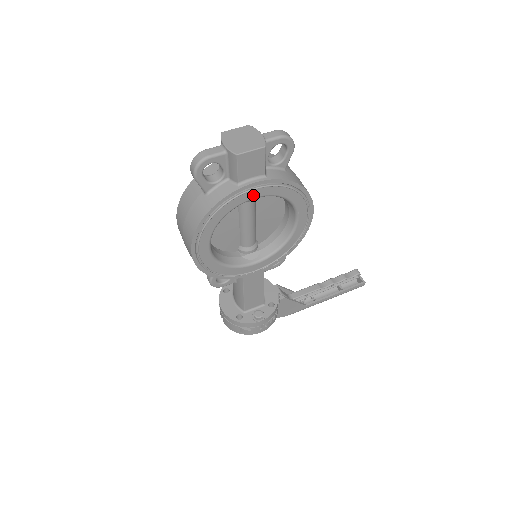
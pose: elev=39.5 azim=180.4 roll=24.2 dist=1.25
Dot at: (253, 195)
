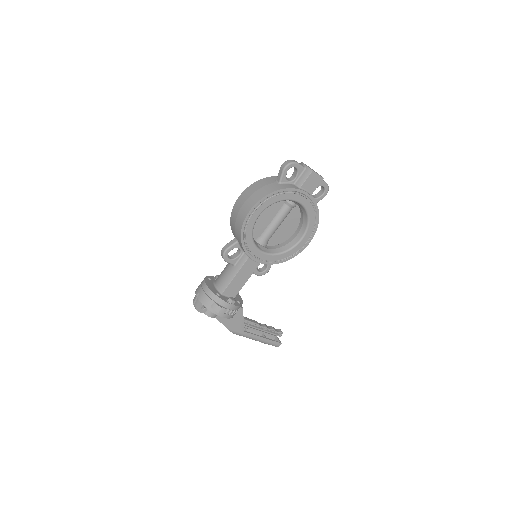
Dot at: (301, 200)
